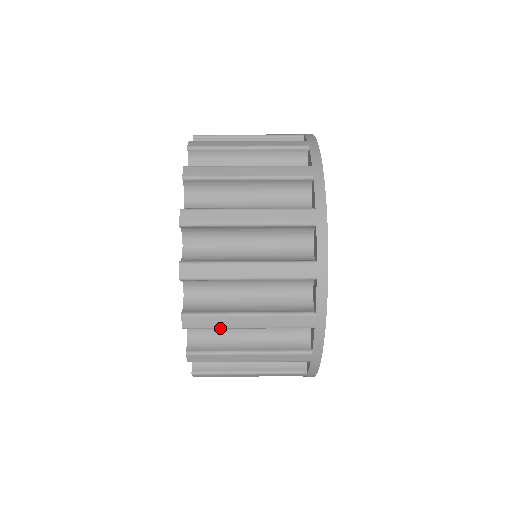
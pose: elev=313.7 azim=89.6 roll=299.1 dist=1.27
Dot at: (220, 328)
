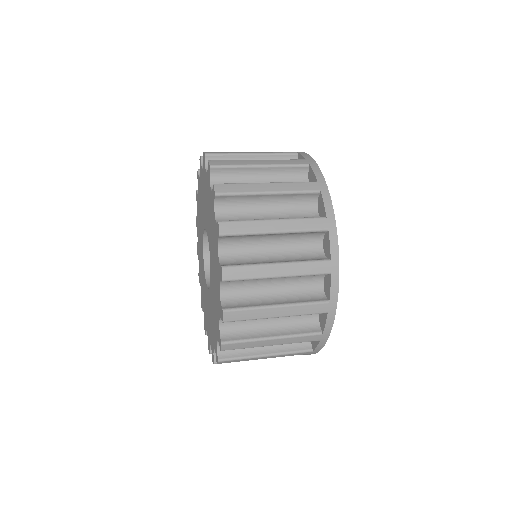
Dot at: (253, 319)
